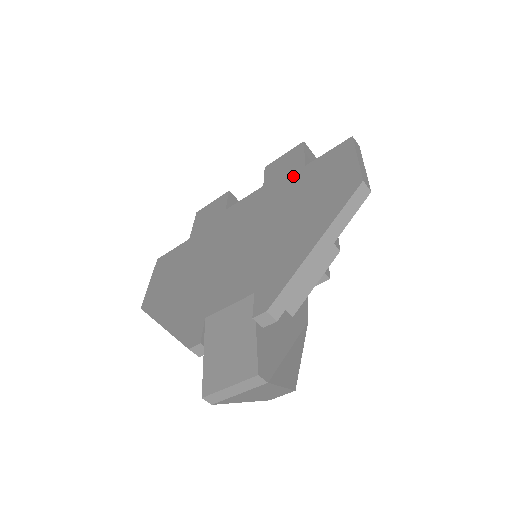
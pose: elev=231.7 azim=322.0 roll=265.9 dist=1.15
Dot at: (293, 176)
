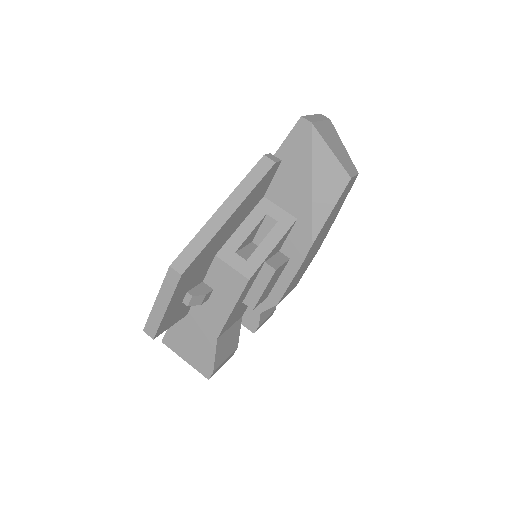
Dot at: occluded
